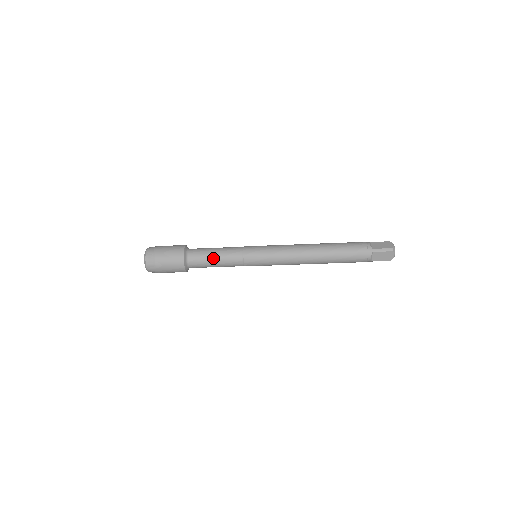
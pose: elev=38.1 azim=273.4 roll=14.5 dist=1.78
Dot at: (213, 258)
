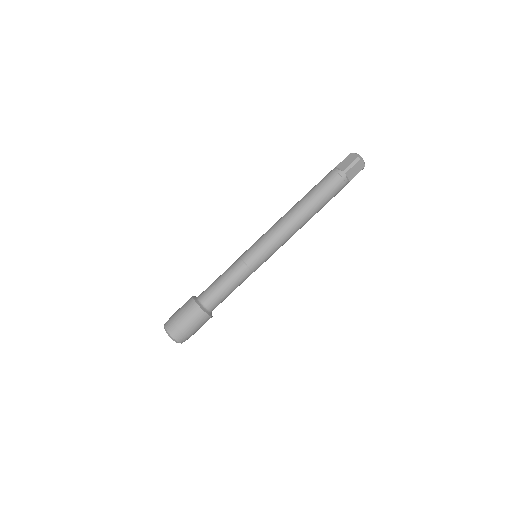
Dot at: (224, 288)
